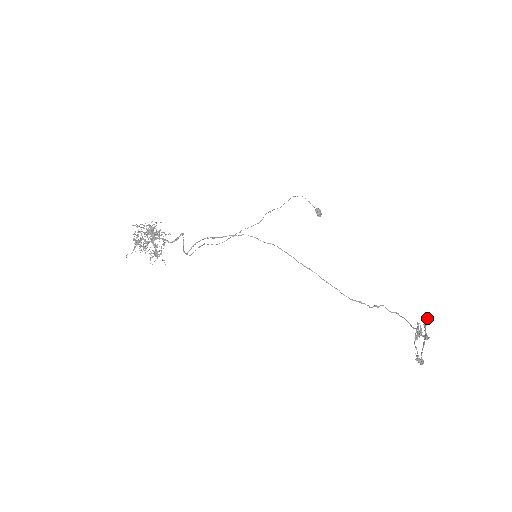
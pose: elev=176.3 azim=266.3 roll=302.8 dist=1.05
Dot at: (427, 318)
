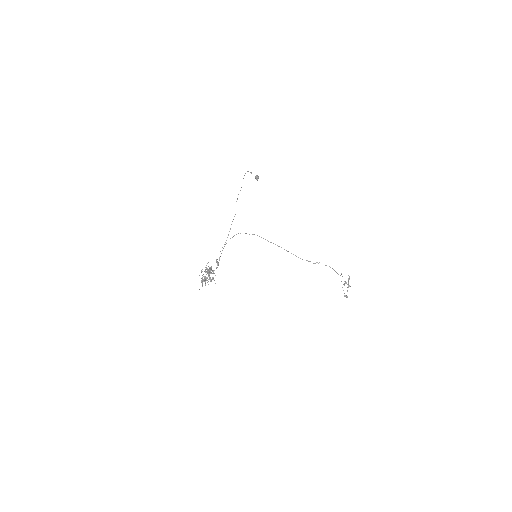
Dot at: occluded
